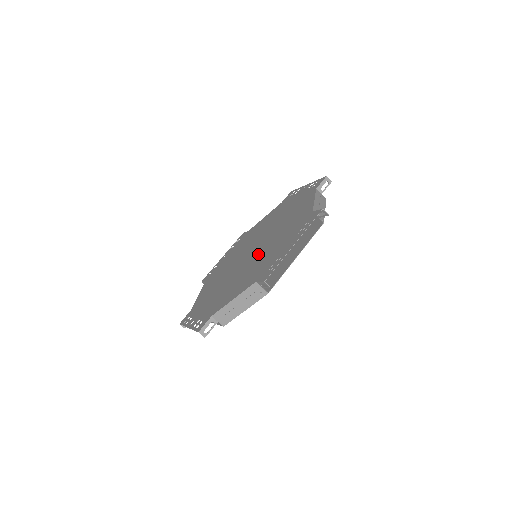
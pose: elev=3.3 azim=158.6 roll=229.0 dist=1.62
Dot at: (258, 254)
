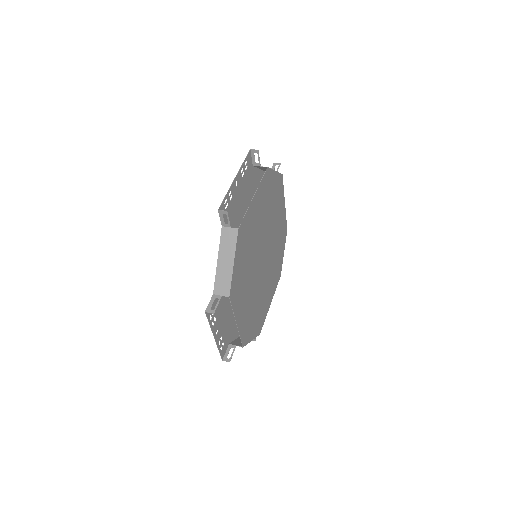
Dot at: occluded
